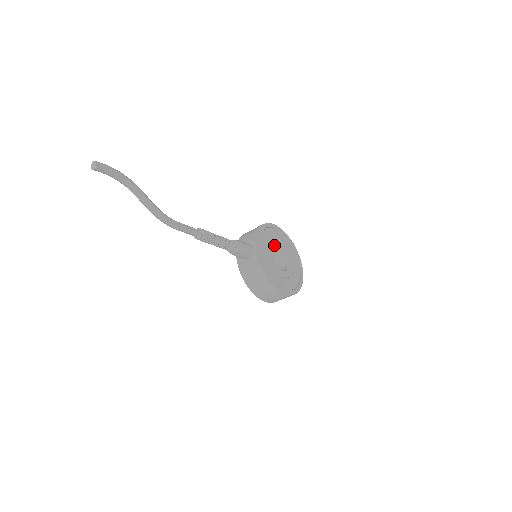
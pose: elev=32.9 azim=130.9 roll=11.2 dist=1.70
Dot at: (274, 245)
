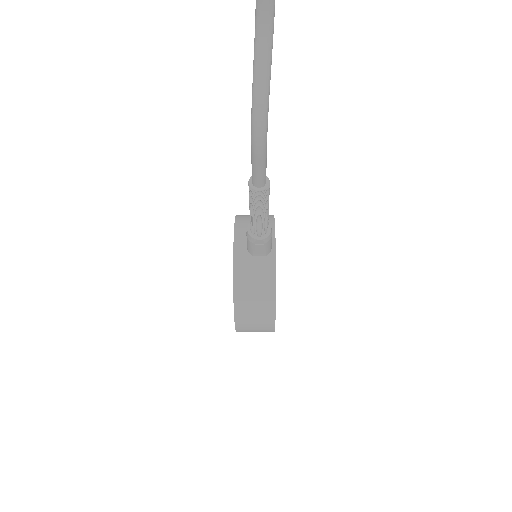
Dot at: occluded
